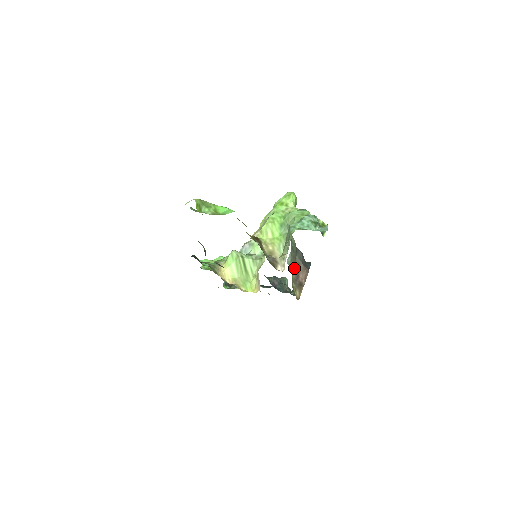
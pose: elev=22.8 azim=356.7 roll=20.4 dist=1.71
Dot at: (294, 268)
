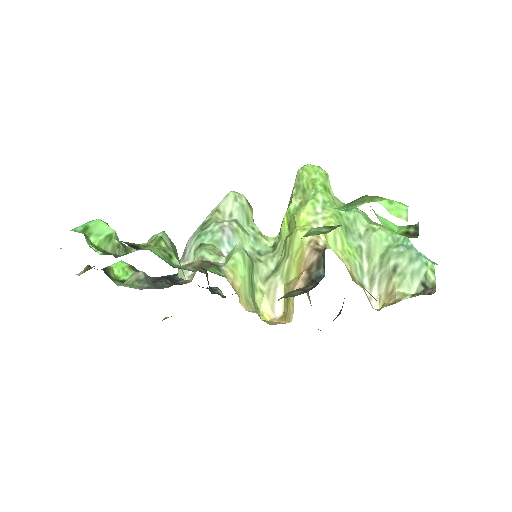
Dot at: occluded
